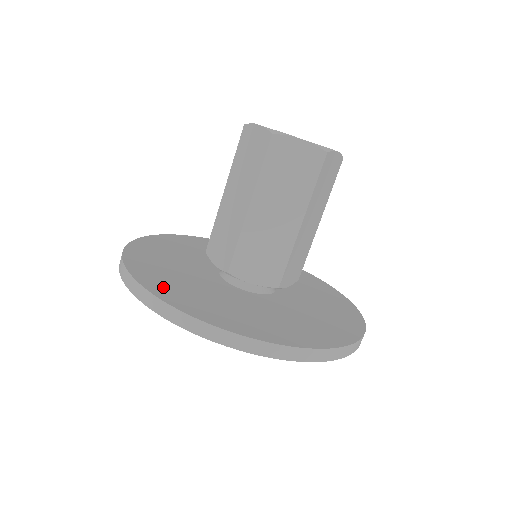
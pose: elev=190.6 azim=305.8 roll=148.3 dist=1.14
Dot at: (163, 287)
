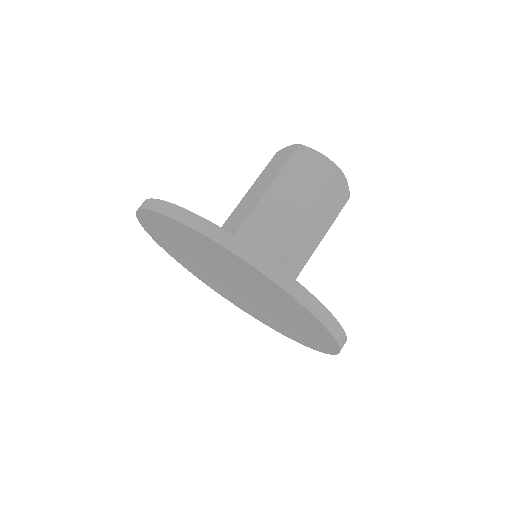
Dot at: occluded
